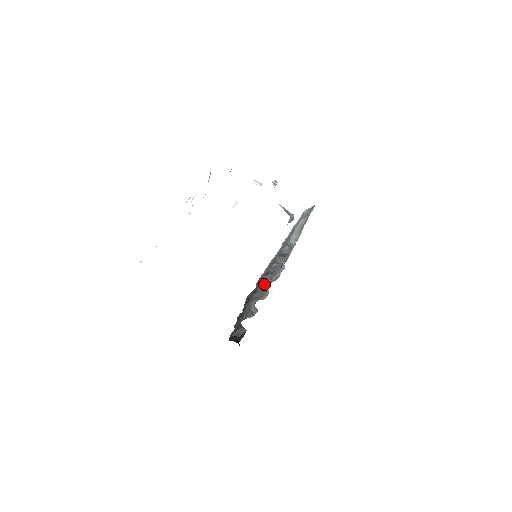
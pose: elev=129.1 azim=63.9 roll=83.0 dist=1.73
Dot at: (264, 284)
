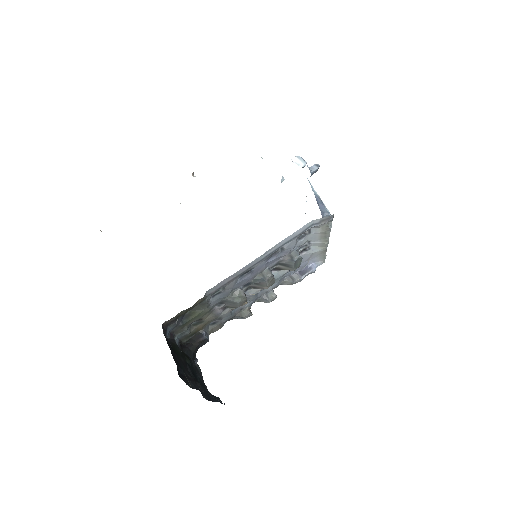
Dot at: (232, 297)
